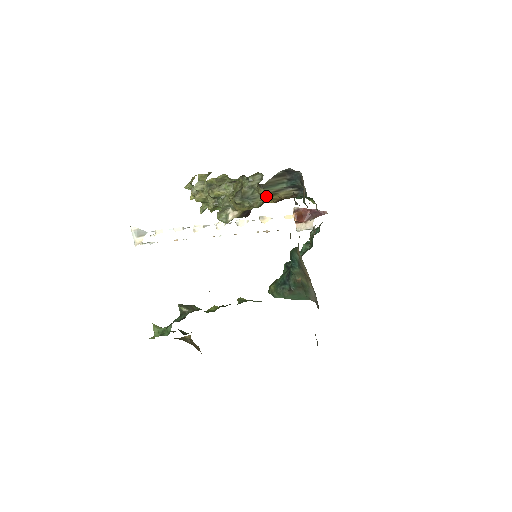
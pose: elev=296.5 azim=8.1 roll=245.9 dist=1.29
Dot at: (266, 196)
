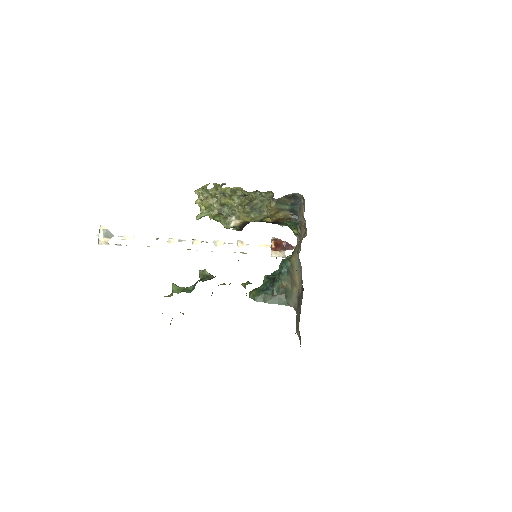
Dot at: (272, 211)
